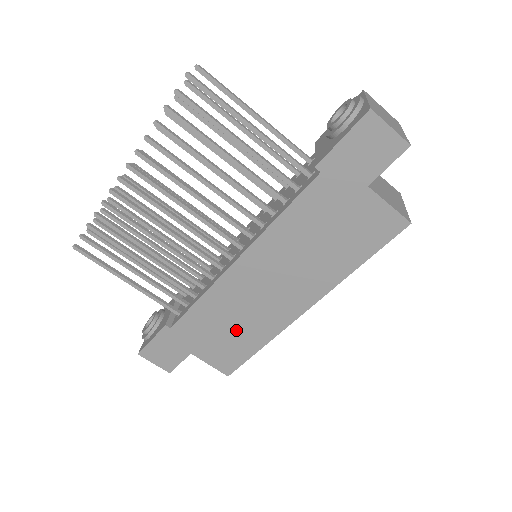
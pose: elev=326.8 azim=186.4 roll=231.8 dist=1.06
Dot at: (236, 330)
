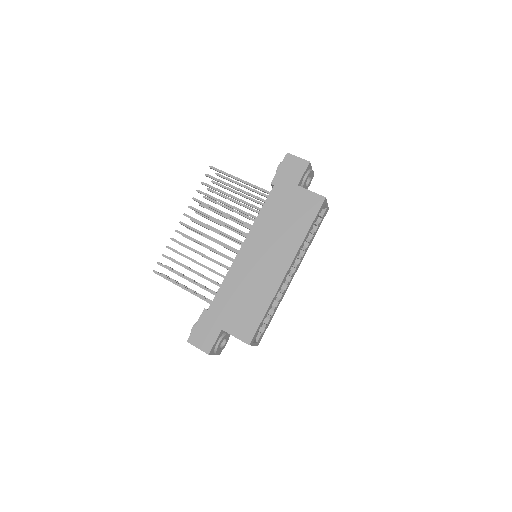
Dot at: (249, 299)
